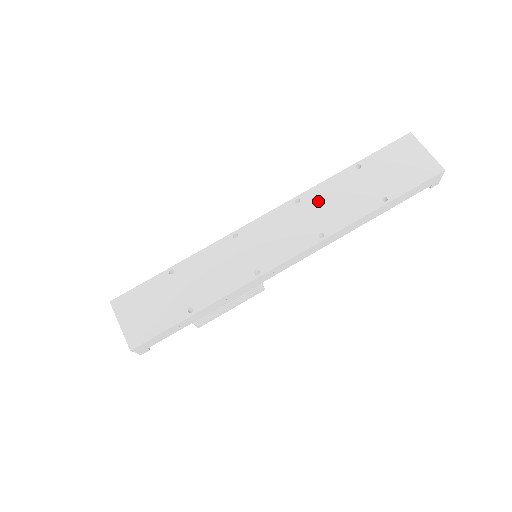
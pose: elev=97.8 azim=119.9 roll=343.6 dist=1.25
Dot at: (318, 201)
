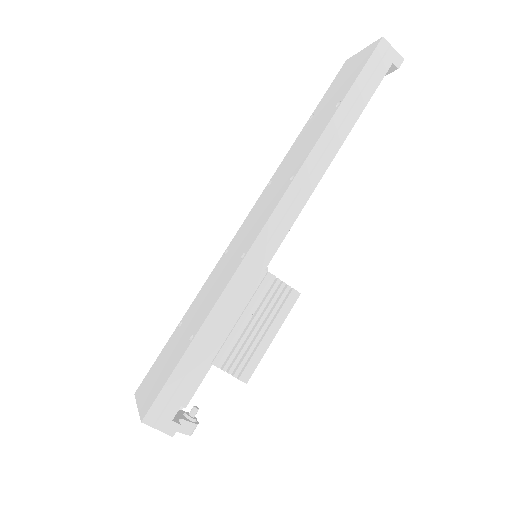
Dot at: (285, 165)
